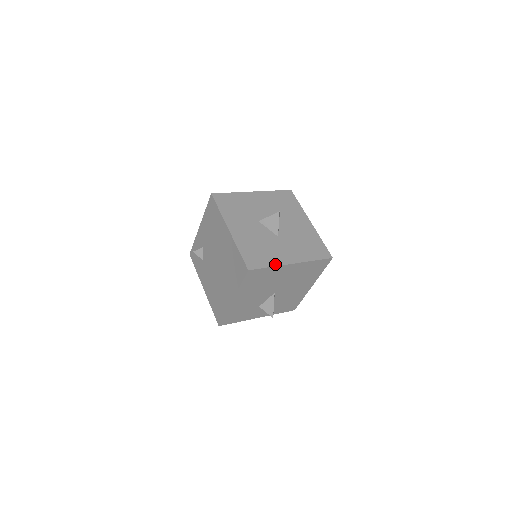
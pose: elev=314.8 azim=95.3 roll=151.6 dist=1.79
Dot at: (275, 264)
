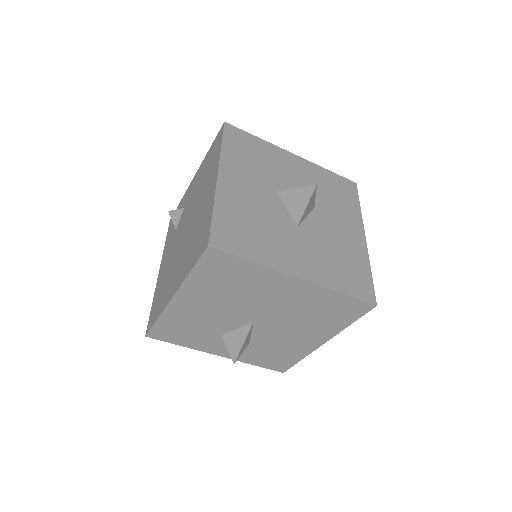
Dot at: (265, 262)
